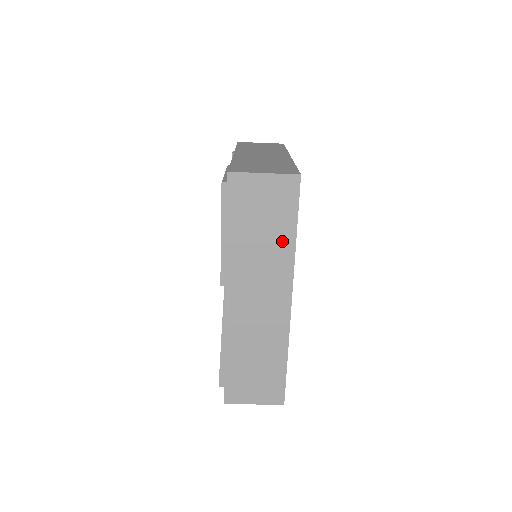
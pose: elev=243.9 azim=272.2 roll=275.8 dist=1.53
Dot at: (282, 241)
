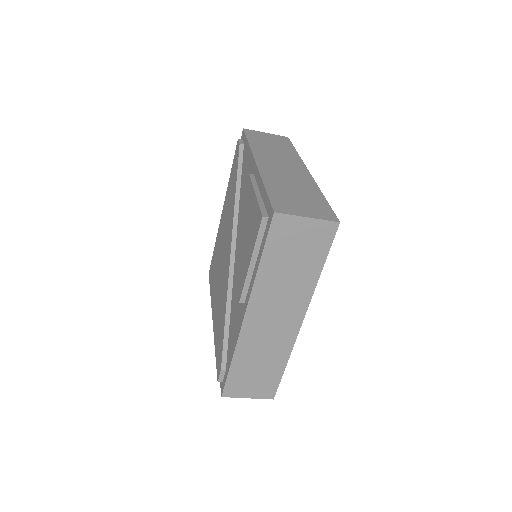
Dot at: (308, 275)
